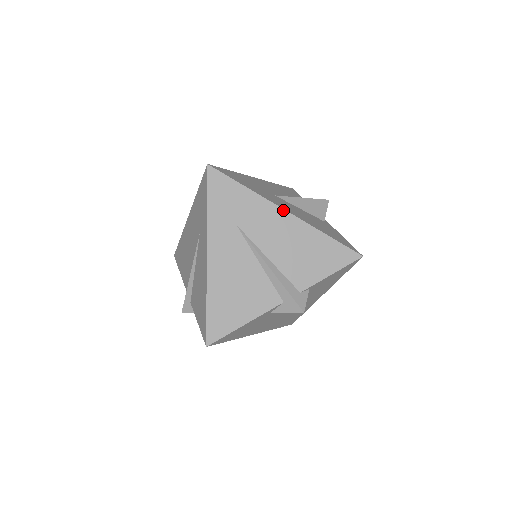
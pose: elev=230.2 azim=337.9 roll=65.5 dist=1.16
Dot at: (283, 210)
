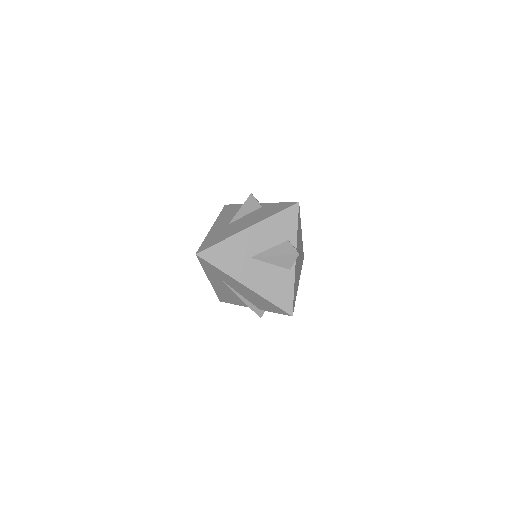
Dot at: (243, 285)
